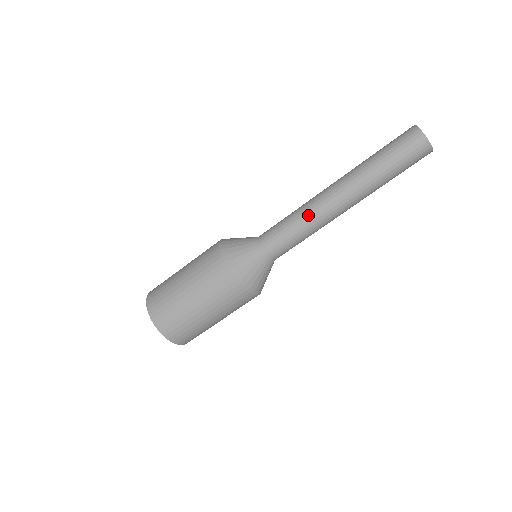
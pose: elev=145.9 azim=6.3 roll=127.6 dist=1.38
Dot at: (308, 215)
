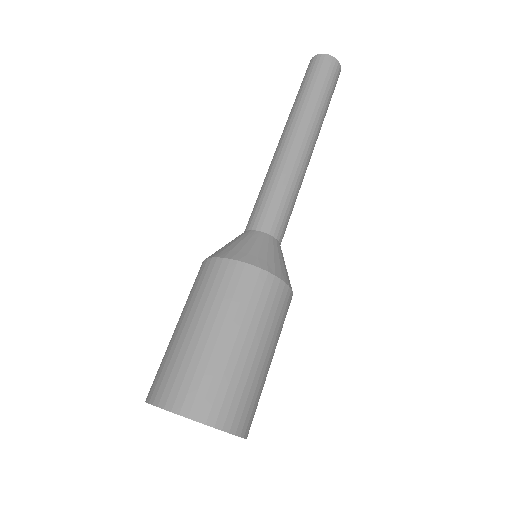
Dot at: (282, 169)
